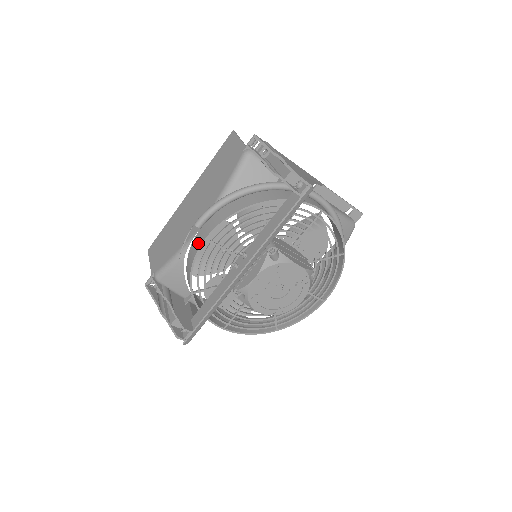
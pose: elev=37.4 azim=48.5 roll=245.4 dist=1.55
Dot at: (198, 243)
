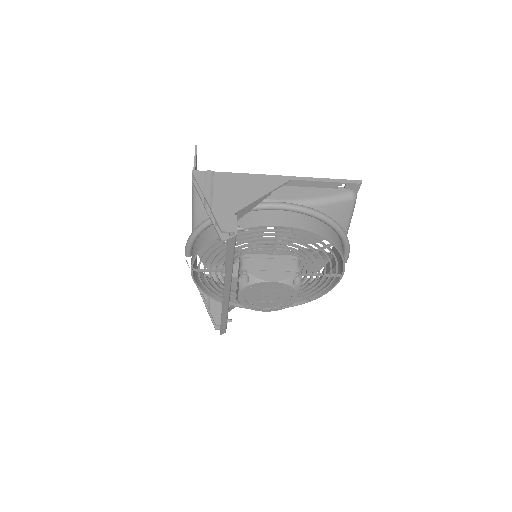
Dot at: occluded
